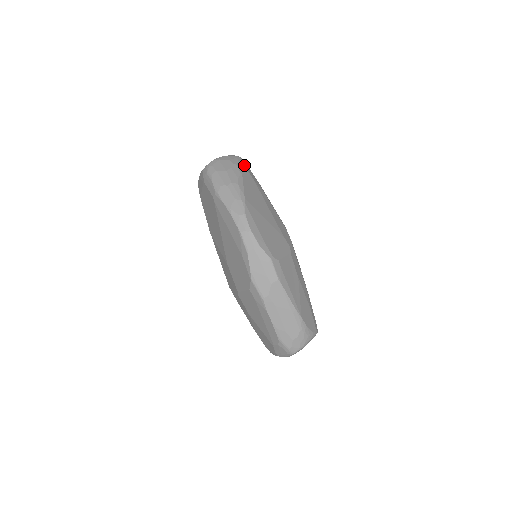
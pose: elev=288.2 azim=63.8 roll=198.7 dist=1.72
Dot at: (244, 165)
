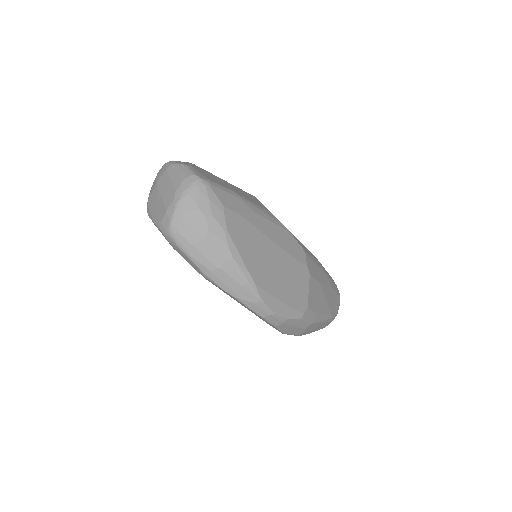
Dot at: (217, 200)
